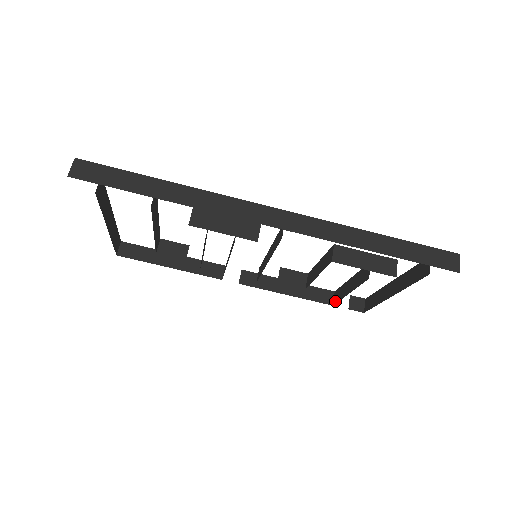
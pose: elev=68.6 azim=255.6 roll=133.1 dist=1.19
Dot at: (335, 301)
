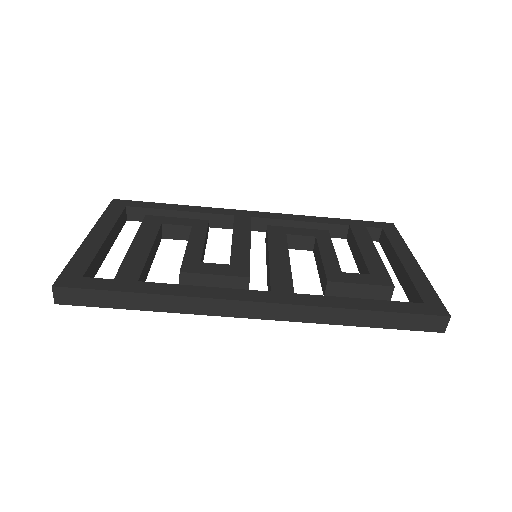
Dot at: (348, 240)
